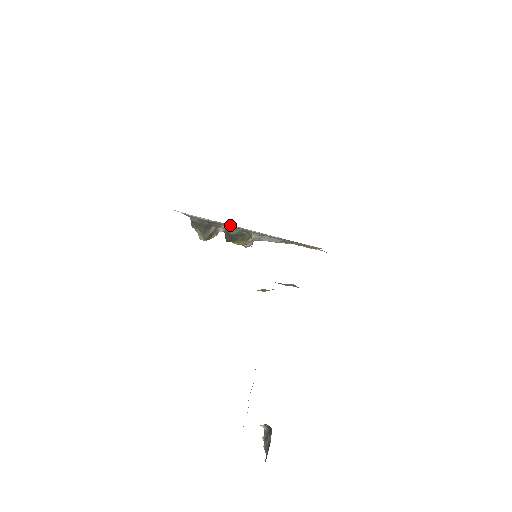
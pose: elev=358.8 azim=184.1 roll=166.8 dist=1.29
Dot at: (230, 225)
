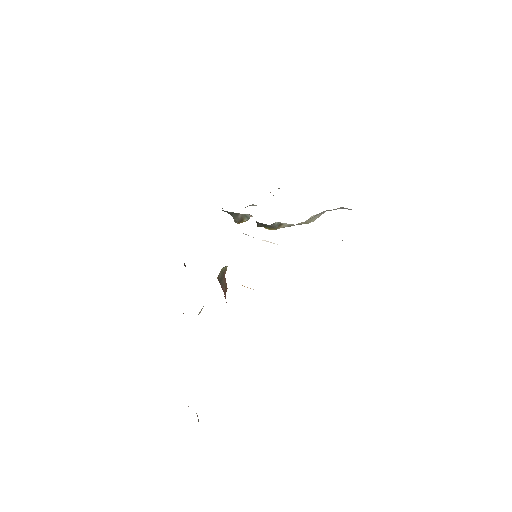
Dot at: occluded
